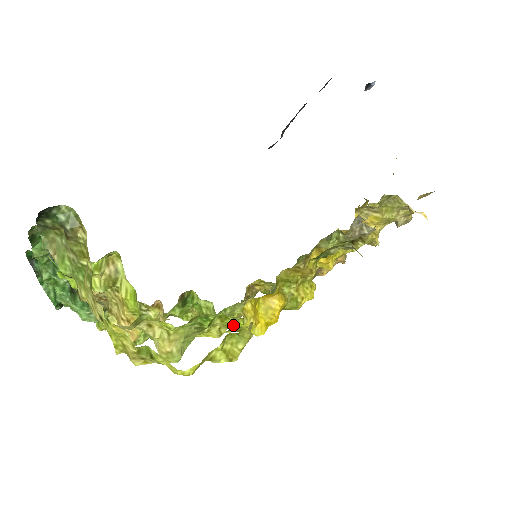
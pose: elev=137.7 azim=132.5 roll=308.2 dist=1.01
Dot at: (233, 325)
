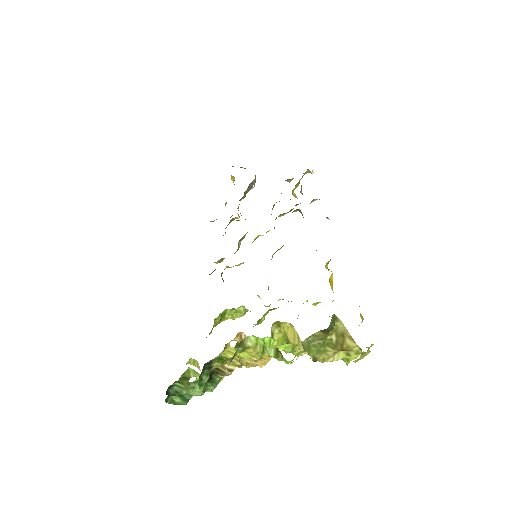
Dot at: occluded
